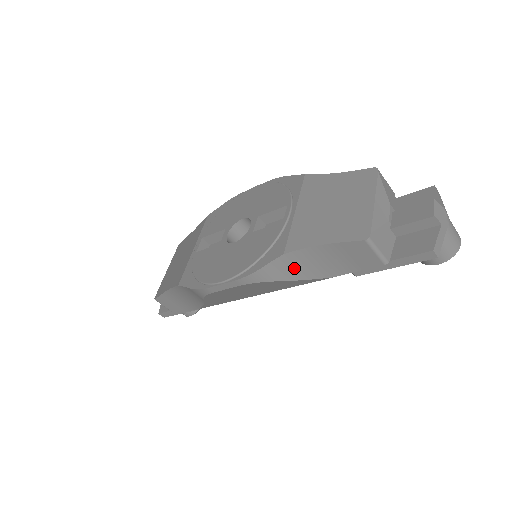
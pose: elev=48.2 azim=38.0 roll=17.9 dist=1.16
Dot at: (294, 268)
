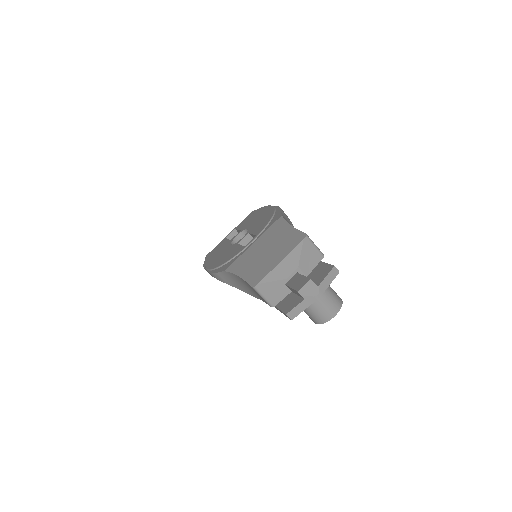
Dot at: (234, 281)
